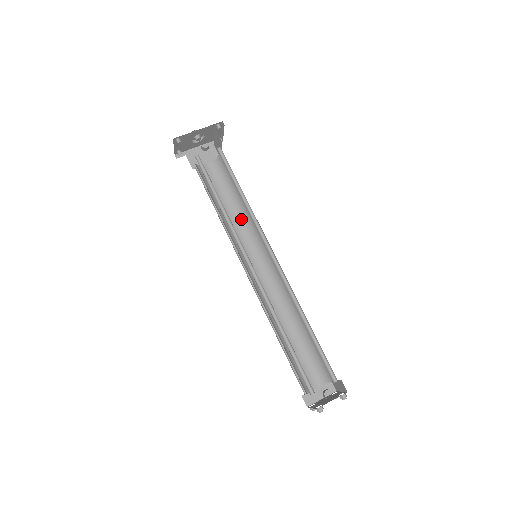
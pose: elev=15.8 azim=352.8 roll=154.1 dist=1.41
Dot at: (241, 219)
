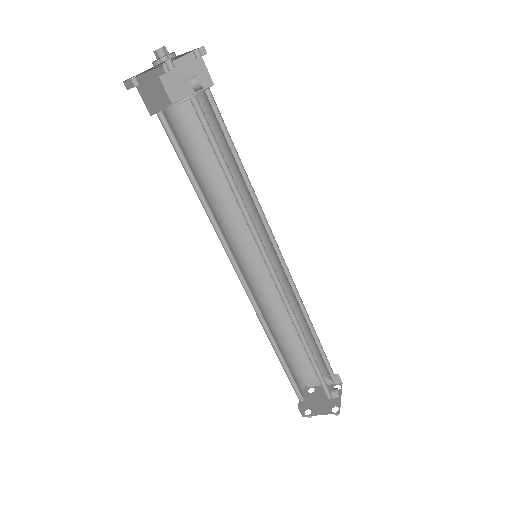
Dot at: (217, 203)
